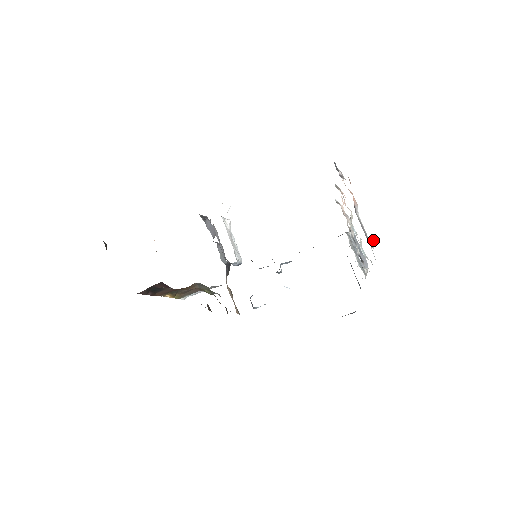
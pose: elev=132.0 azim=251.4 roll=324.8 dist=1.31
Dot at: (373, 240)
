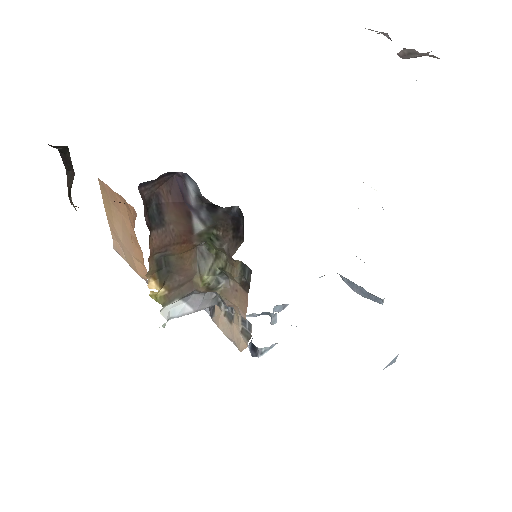
Dot at: occluded
